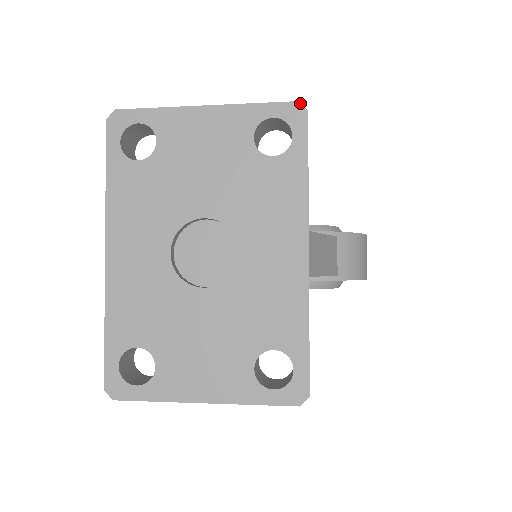
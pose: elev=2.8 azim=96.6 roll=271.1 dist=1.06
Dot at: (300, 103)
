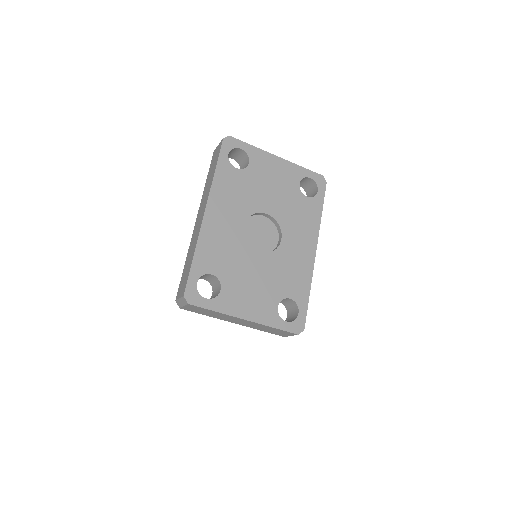
Dot at: occluded
